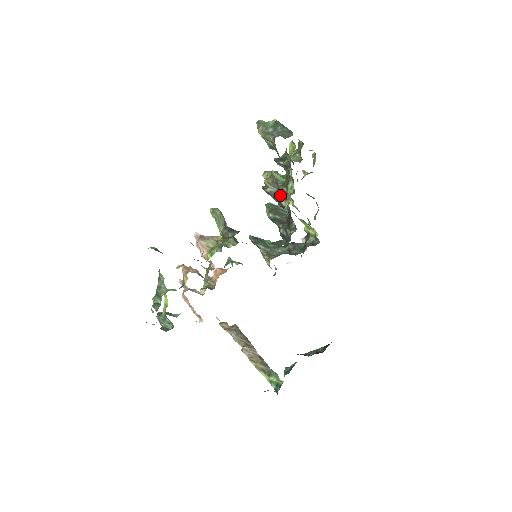
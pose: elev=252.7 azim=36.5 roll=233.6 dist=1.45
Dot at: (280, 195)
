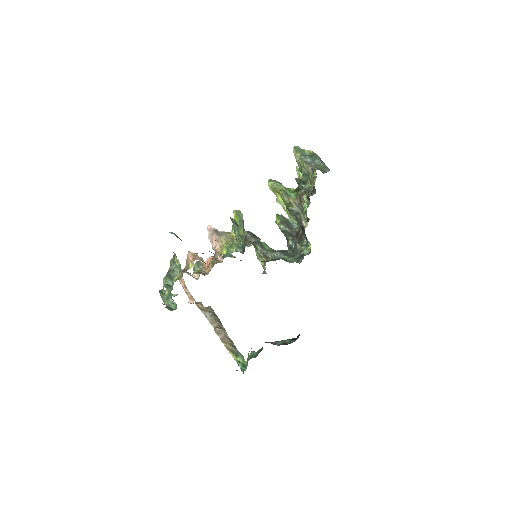
Dot at: (301, 215)
